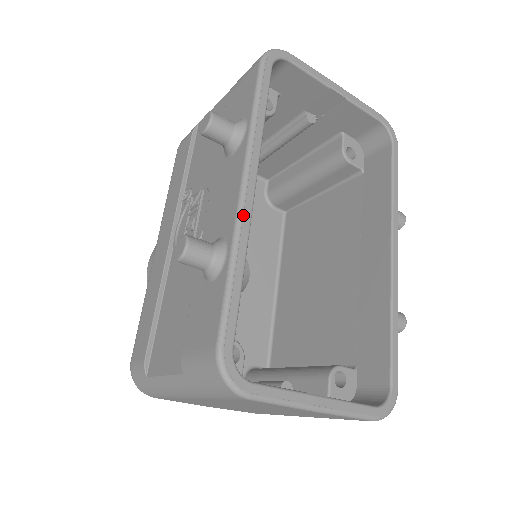
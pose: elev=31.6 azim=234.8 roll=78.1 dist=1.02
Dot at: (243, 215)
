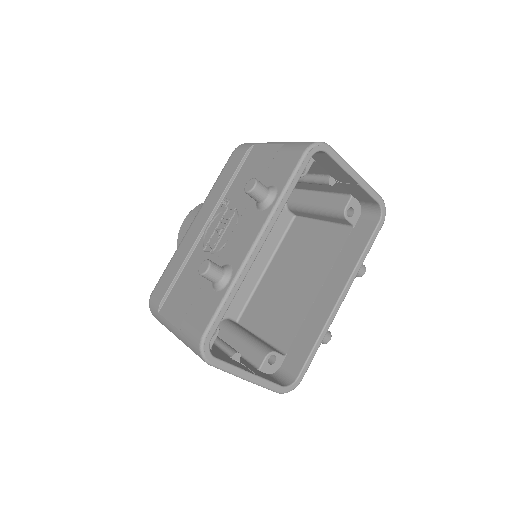
Dot at: (248, 262)
